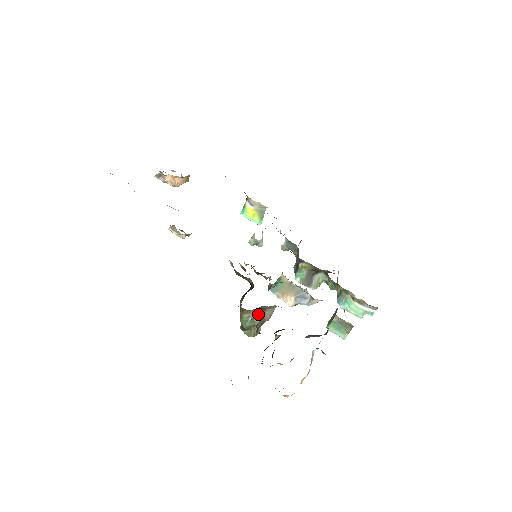
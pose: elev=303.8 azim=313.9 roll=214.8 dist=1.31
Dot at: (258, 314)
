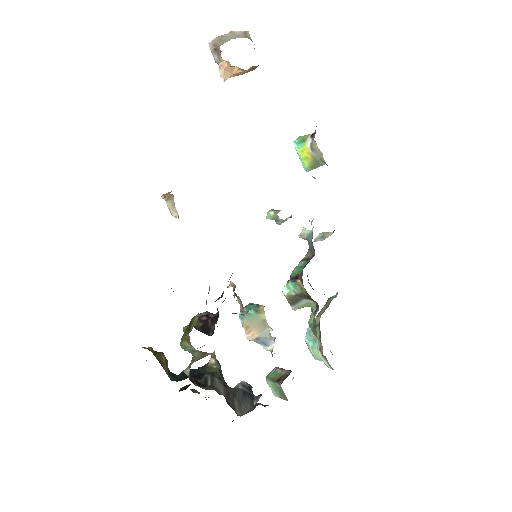
Dot at: (201, 352)
